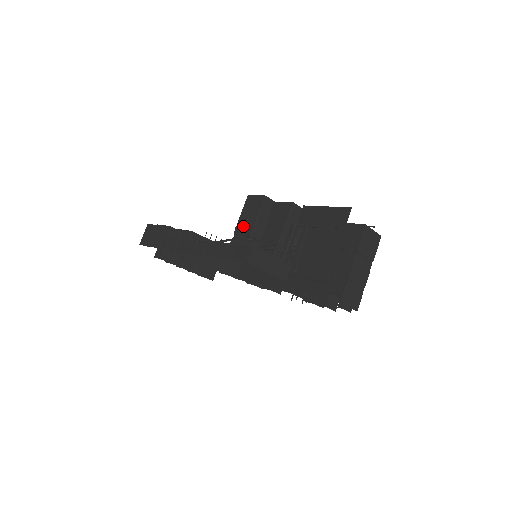
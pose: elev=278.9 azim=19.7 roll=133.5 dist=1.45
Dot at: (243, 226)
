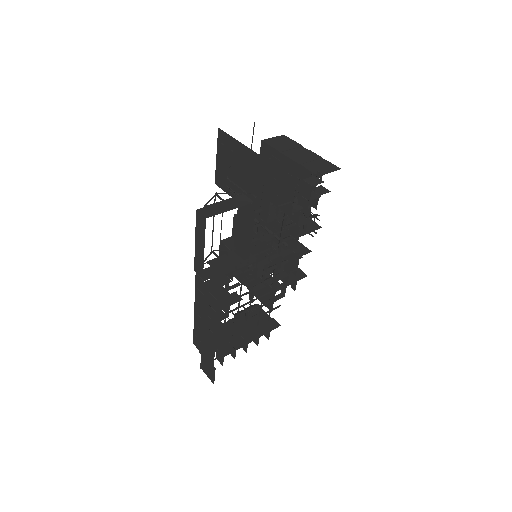
Dot at: occluded
